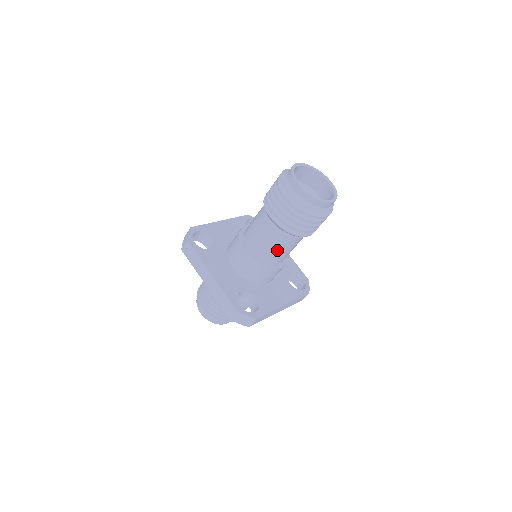
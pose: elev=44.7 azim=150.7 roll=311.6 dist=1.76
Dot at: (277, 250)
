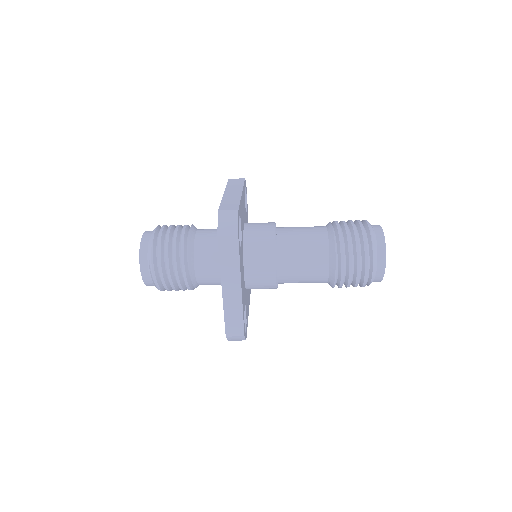
Dot at: (300, 282)
